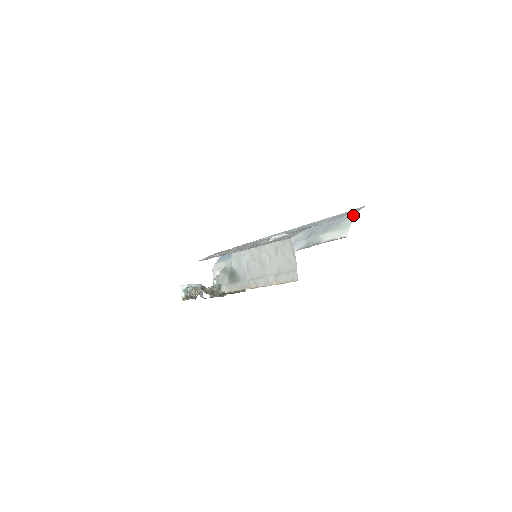
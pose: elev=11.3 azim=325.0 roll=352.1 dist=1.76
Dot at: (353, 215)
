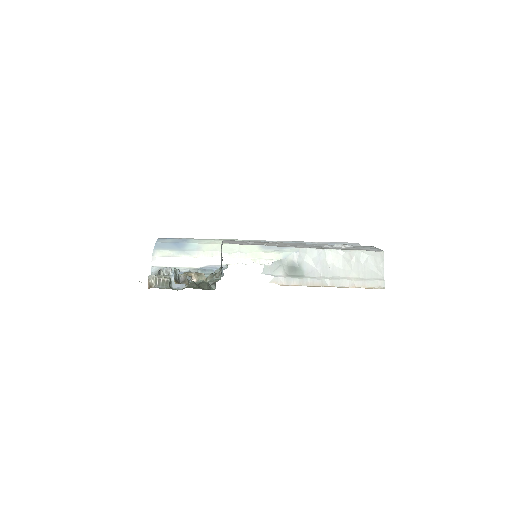
Dot at: occluded
